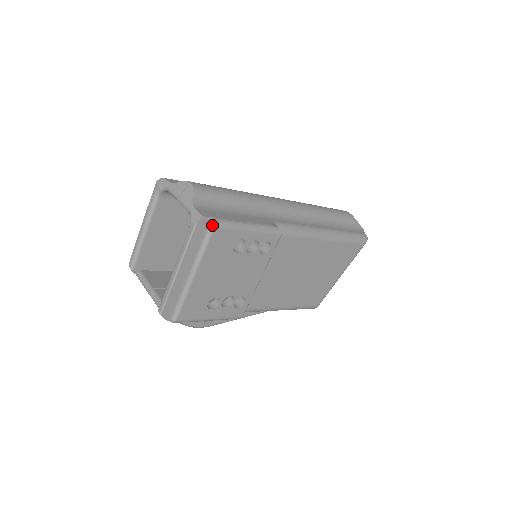
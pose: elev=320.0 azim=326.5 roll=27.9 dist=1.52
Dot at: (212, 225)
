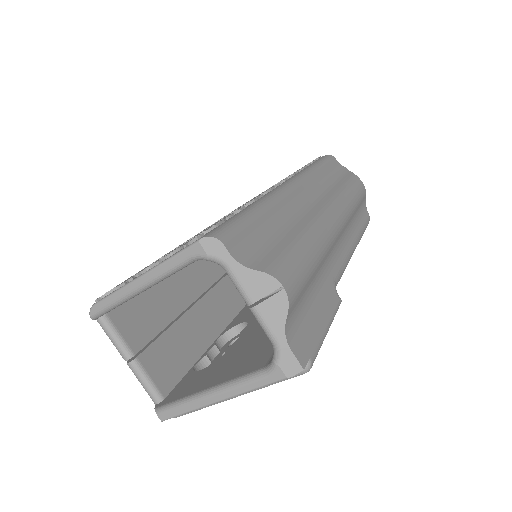
Dot at: occluded
